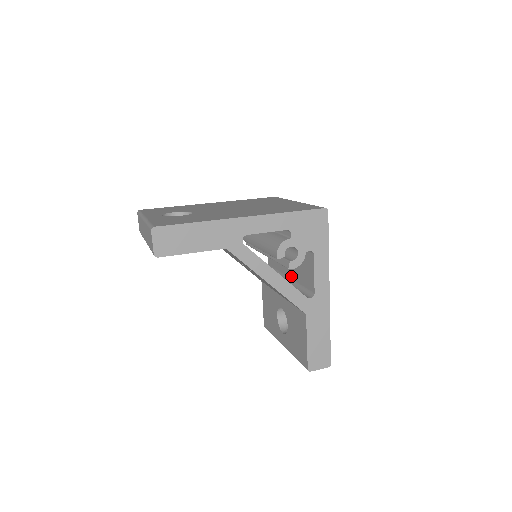
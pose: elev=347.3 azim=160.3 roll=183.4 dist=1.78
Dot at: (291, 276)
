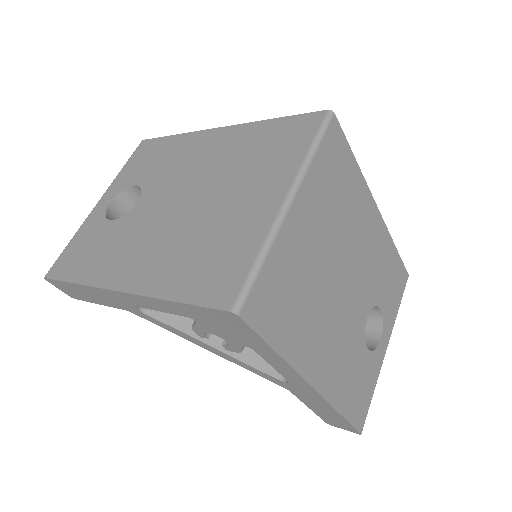
Dot at: occluded
